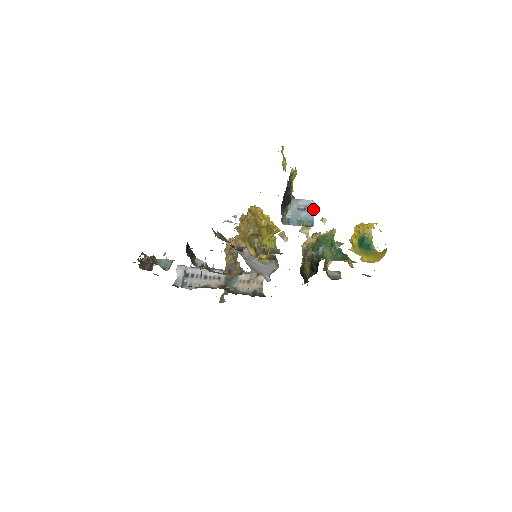
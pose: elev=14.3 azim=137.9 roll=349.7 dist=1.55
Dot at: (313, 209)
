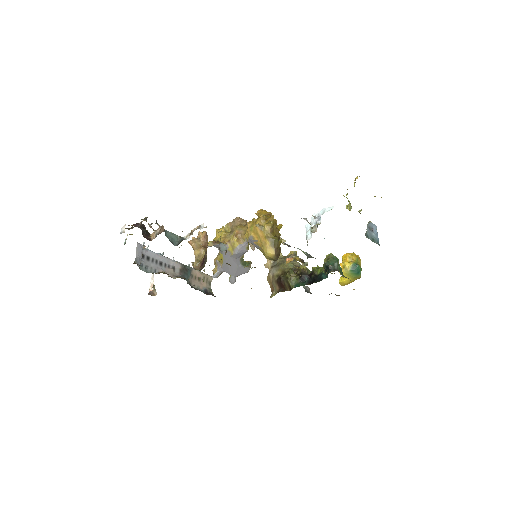
Dot at: (377, 233)
